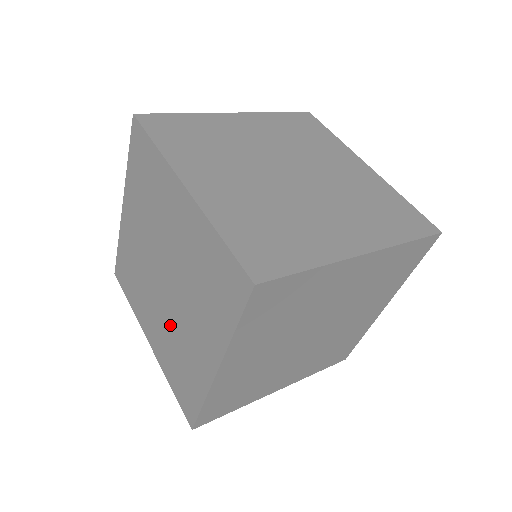
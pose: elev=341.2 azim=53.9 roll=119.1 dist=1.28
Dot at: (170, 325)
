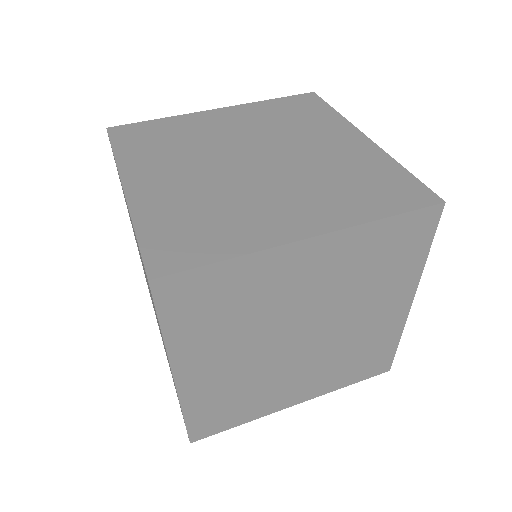
Dot at: occluded
